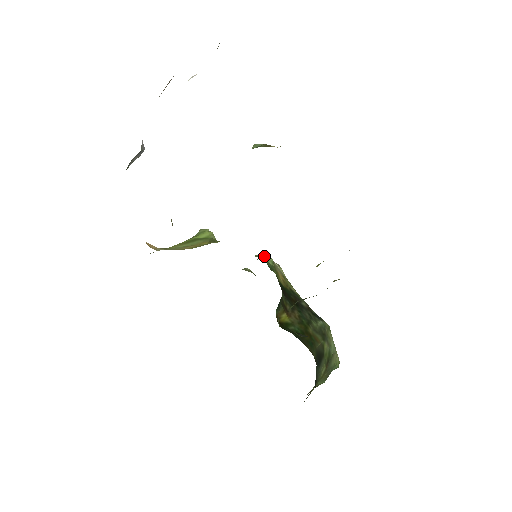
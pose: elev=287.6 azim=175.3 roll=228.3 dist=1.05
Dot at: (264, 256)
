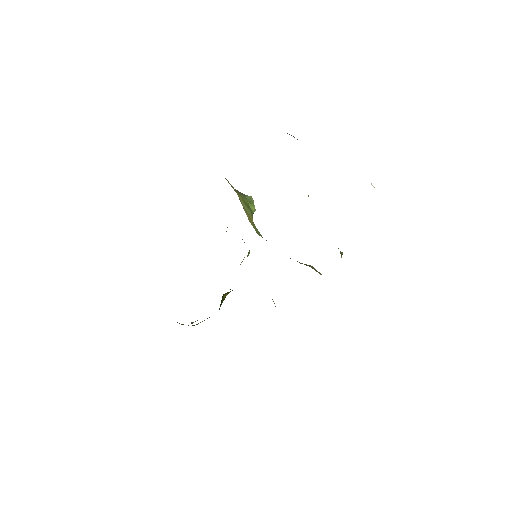
Dot at: occluded
